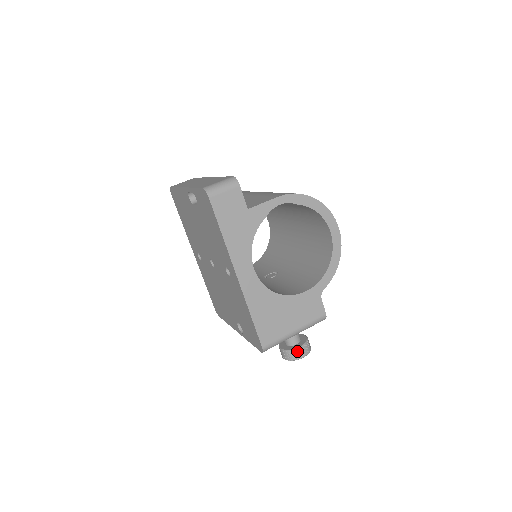
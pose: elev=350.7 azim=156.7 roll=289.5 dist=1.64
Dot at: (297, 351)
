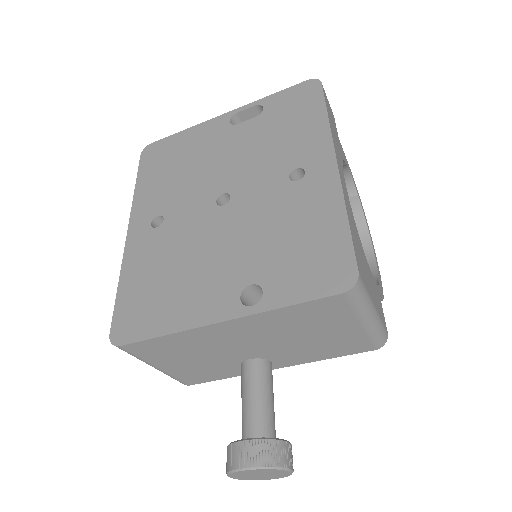
Dot at: (285, 446)
